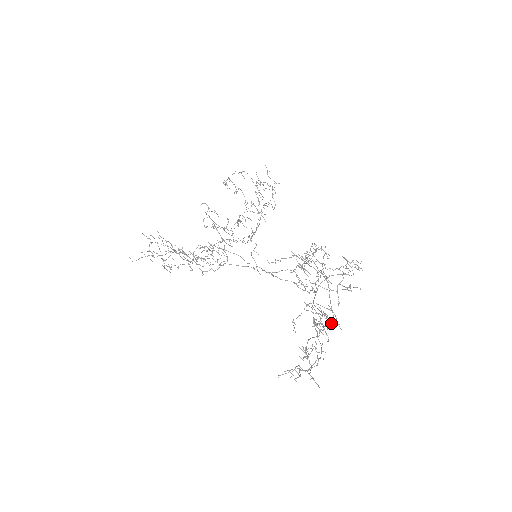
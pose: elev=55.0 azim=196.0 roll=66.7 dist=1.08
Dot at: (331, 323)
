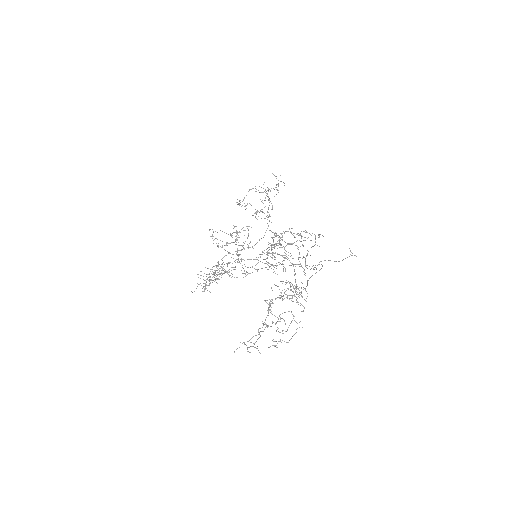
Dot at: (286, 294)
